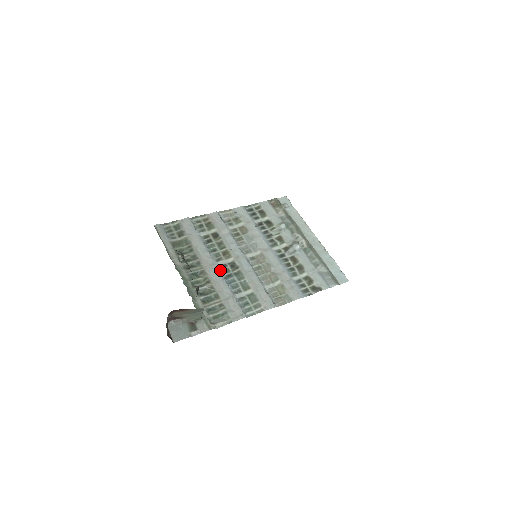
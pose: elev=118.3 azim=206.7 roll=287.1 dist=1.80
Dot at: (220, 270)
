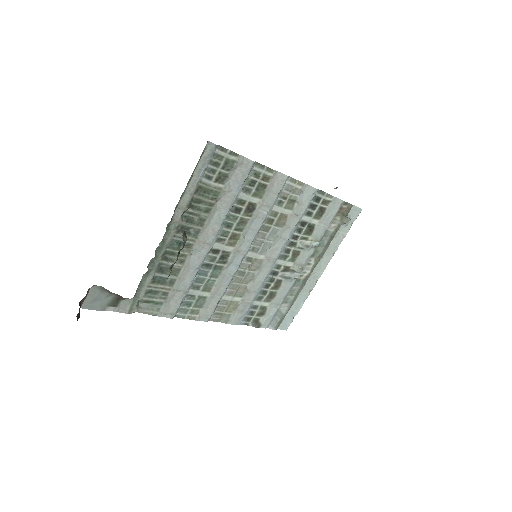
Dot at: (207, 255)
